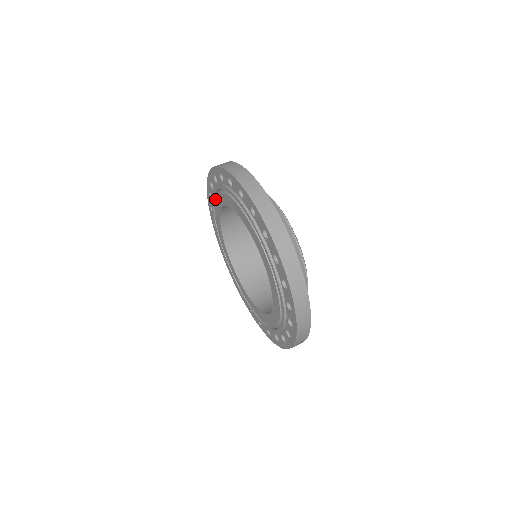
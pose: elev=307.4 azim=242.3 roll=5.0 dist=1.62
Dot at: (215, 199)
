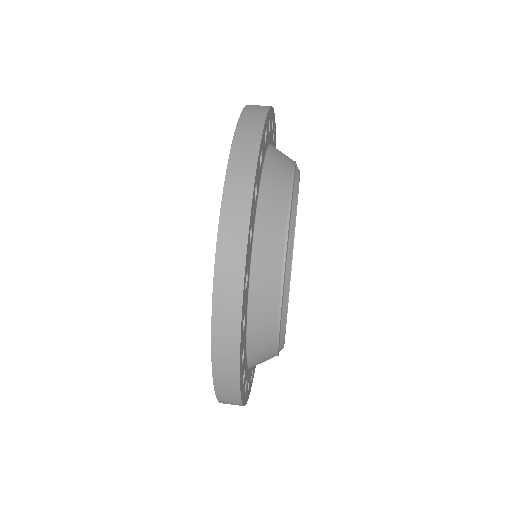
Dot at: occluded
